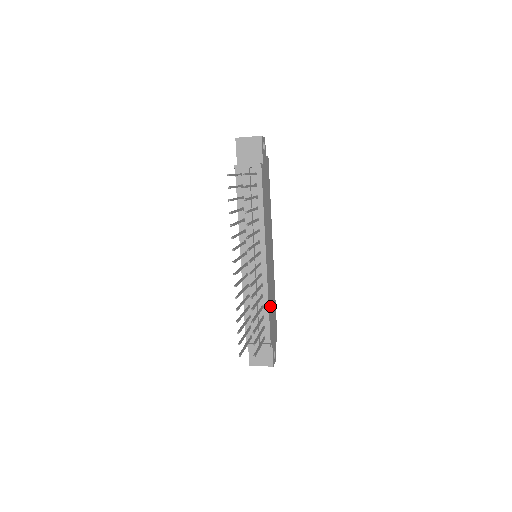
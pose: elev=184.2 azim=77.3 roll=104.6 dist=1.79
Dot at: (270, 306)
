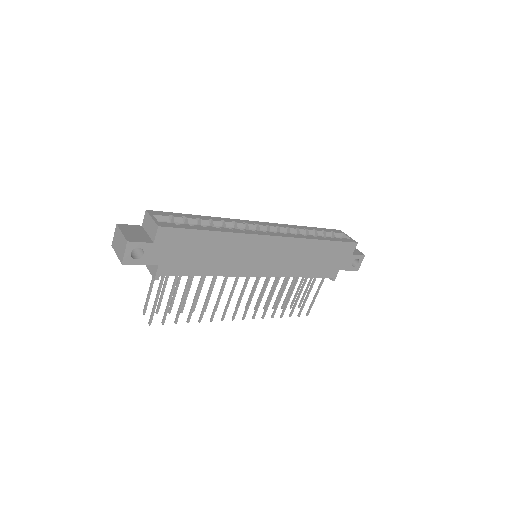
Dot at: (308, 269)
